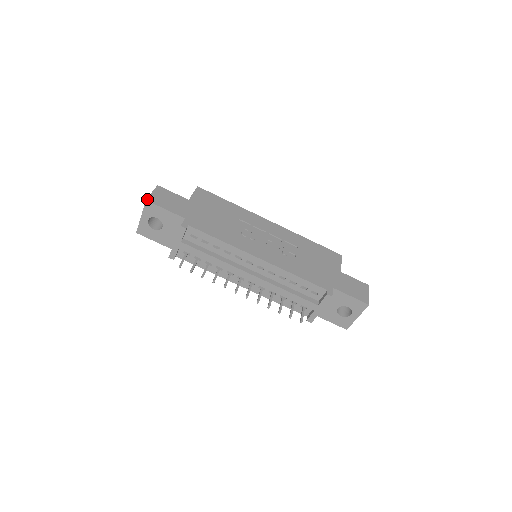
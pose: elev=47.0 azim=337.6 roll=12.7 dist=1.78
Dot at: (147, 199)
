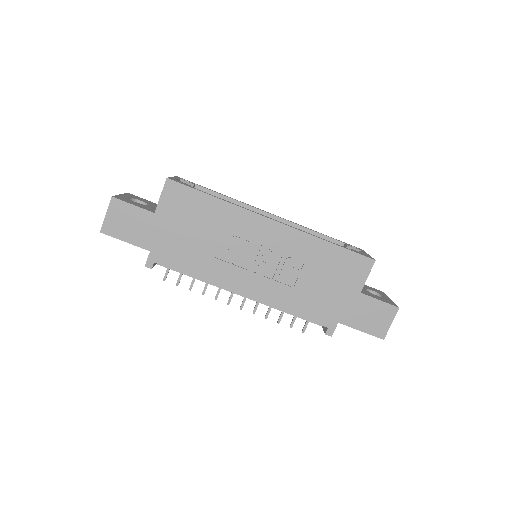
Dot at: (101, 230)
